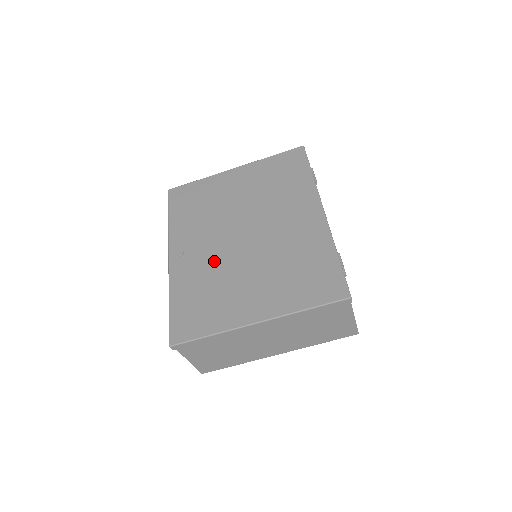
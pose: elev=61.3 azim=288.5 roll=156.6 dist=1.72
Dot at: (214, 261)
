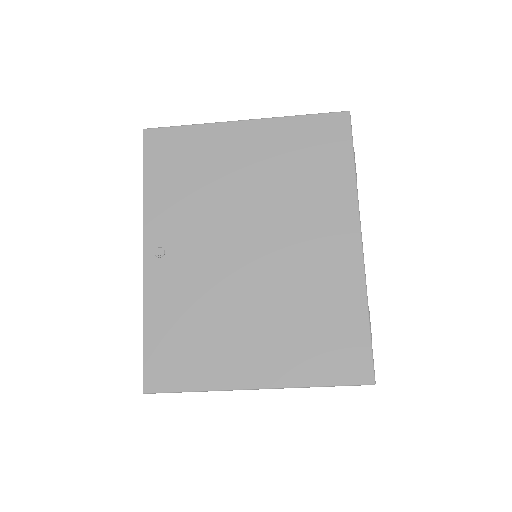
Dot at: (207, 280)
